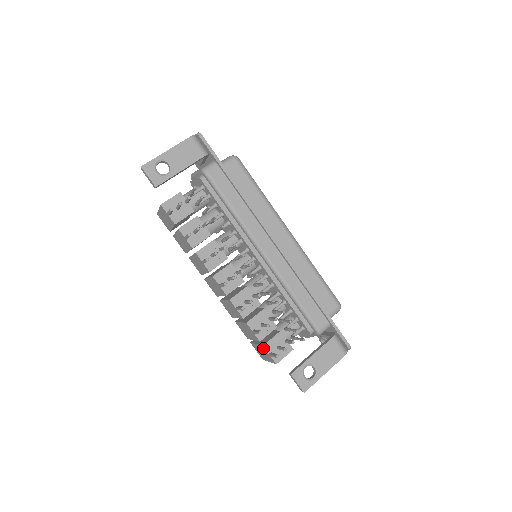
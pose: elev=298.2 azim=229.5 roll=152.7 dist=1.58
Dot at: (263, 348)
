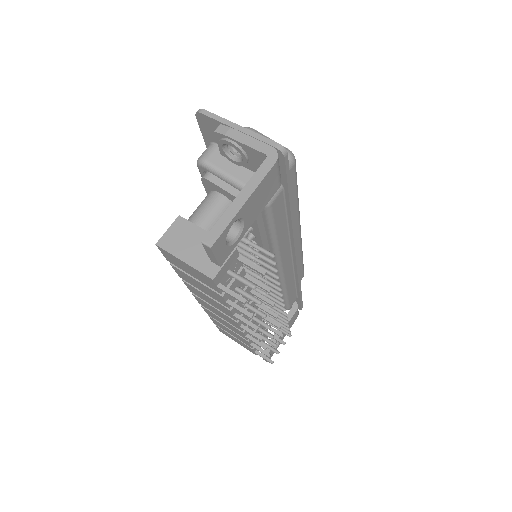
Dot at: (248, 347)
